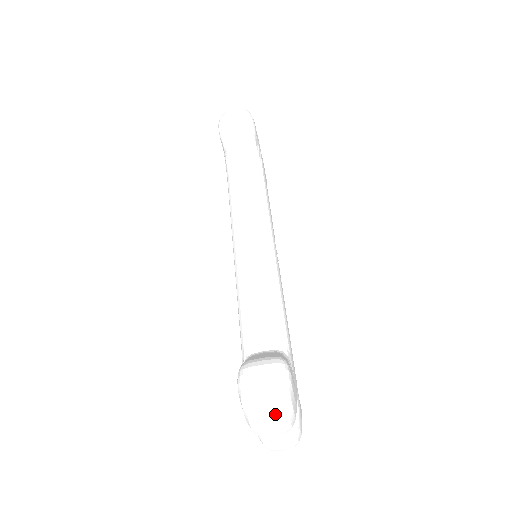
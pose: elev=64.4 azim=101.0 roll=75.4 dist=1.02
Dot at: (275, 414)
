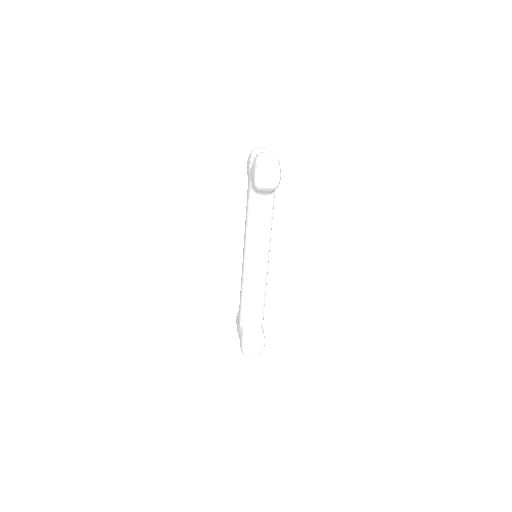
Dot at: occluded
